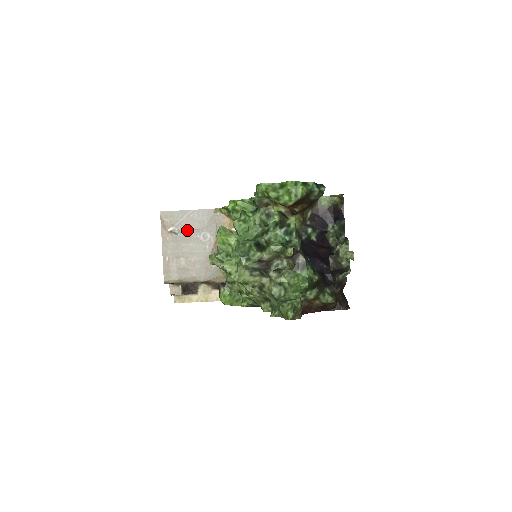
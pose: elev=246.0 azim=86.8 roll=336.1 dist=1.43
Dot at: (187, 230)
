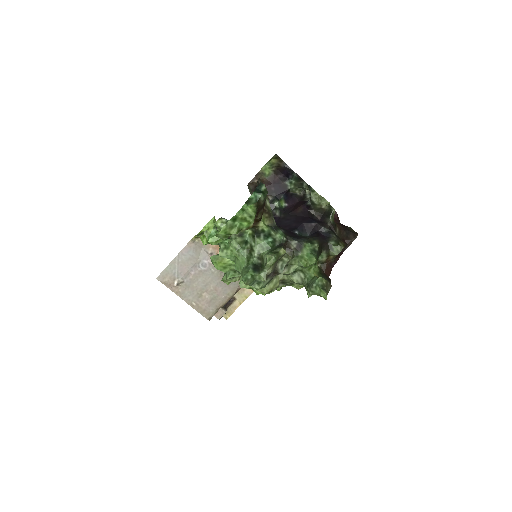
Dot at: (187, 273)
